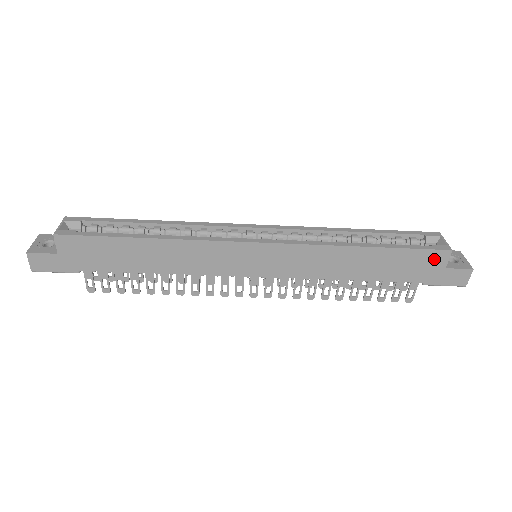
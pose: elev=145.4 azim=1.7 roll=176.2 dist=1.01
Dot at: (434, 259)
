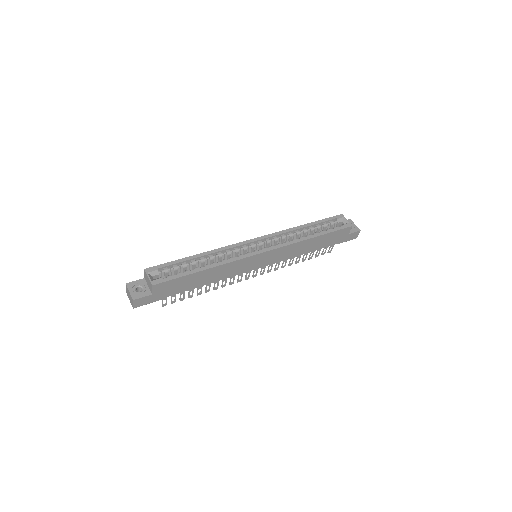
Dot at: (344, 232)
